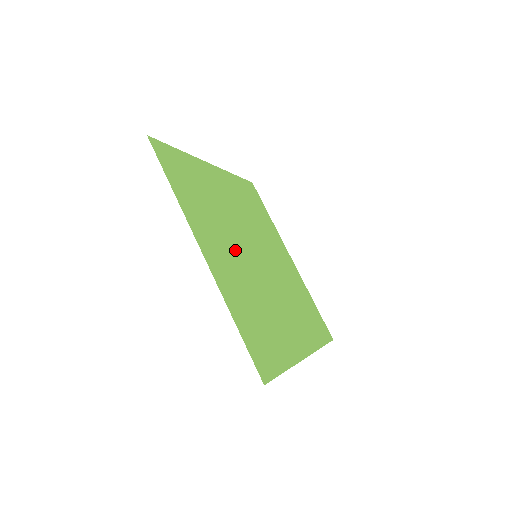
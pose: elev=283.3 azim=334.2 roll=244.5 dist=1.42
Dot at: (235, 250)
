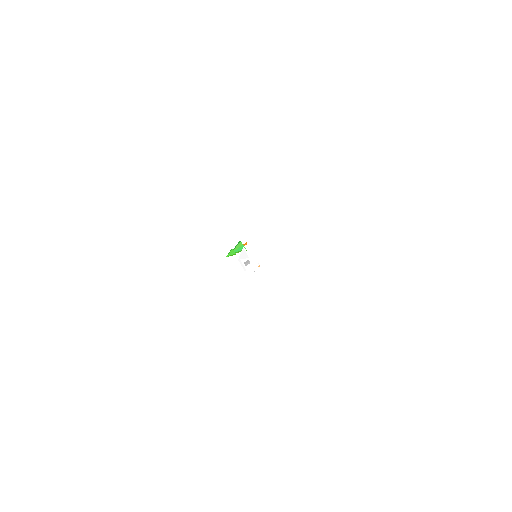
Dot at: occluded
